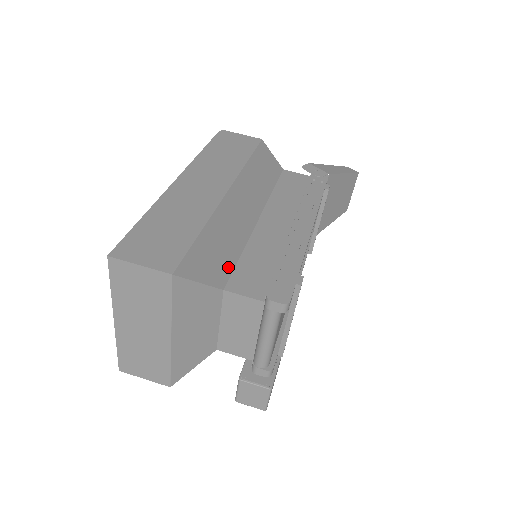
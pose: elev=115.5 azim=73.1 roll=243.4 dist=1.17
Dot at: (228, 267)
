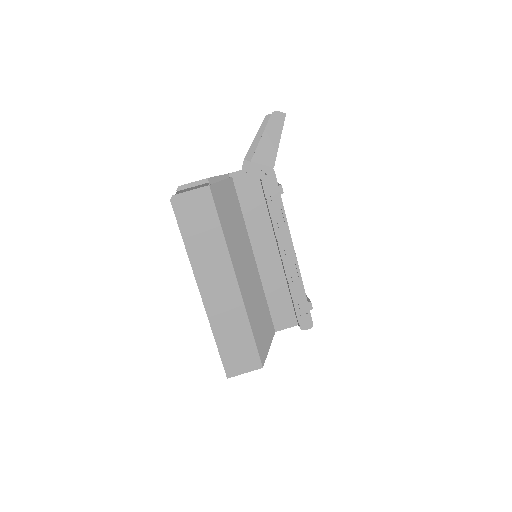
Dot at: (269, 319)
